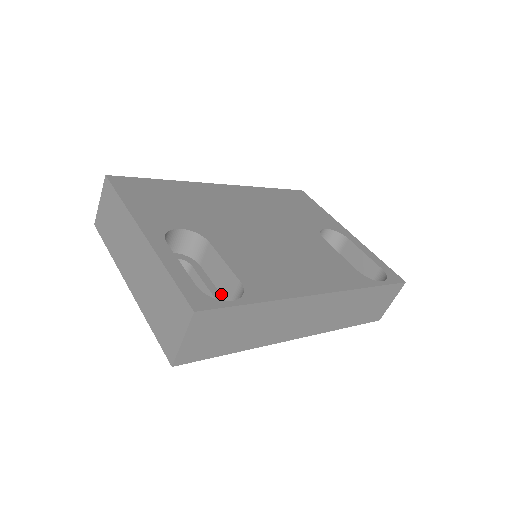
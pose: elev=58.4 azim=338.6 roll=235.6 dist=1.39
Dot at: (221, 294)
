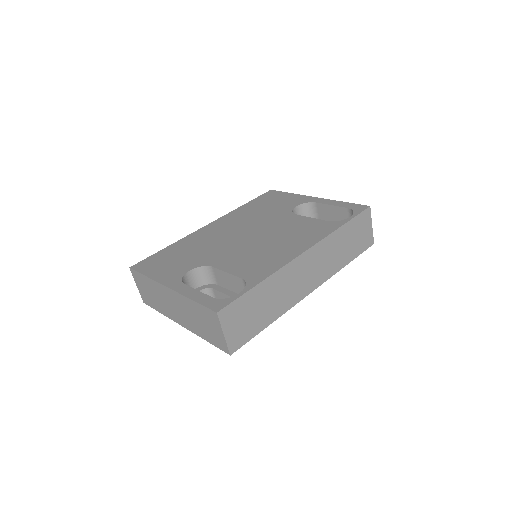
Dot at: occluded
